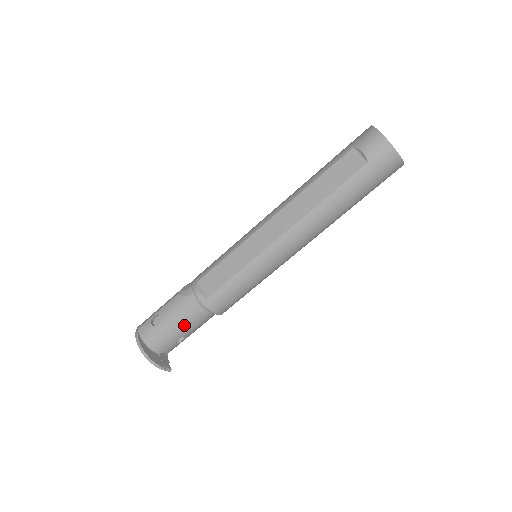
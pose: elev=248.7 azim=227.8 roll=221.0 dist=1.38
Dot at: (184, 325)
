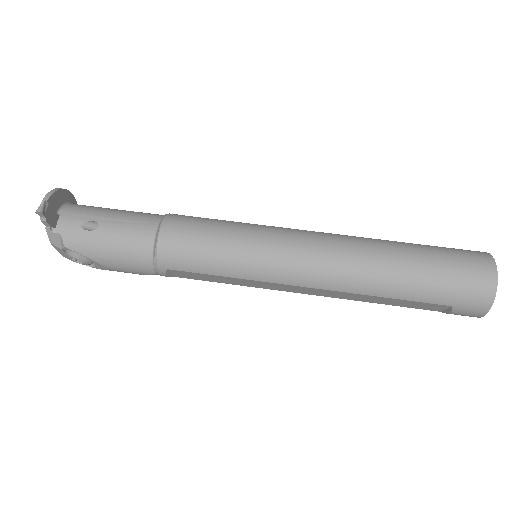
Dot at: (122, 215)
